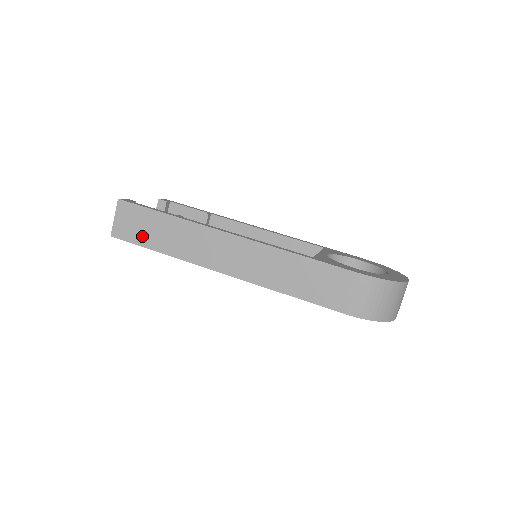
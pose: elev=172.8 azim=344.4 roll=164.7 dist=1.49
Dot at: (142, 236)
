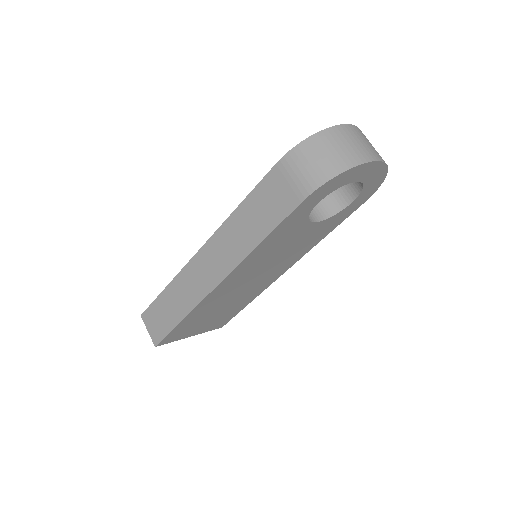
Dot at: (166, 323)
